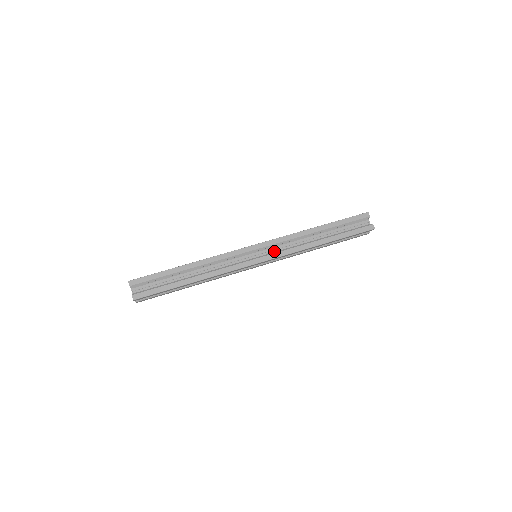
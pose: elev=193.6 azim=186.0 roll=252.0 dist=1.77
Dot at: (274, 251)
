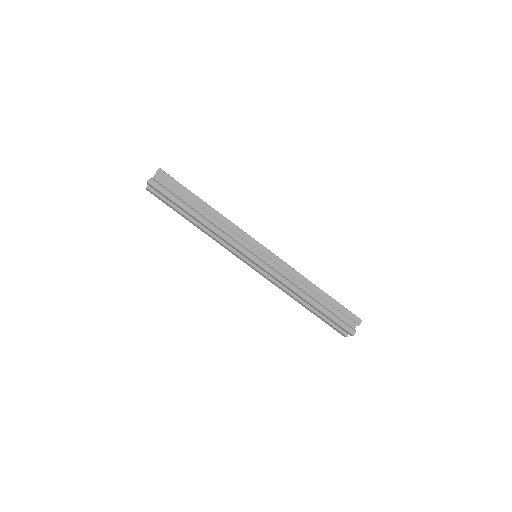
Dot at: occluded
